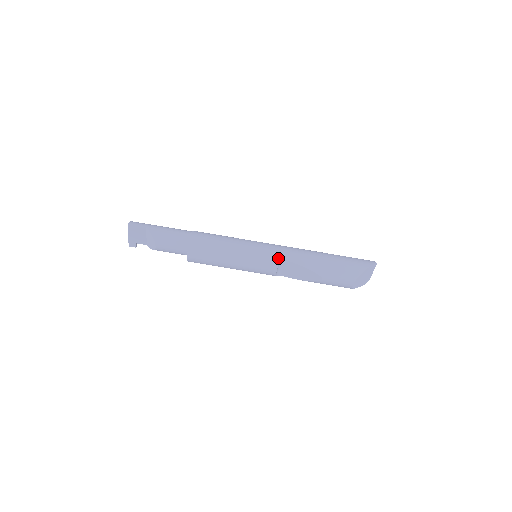
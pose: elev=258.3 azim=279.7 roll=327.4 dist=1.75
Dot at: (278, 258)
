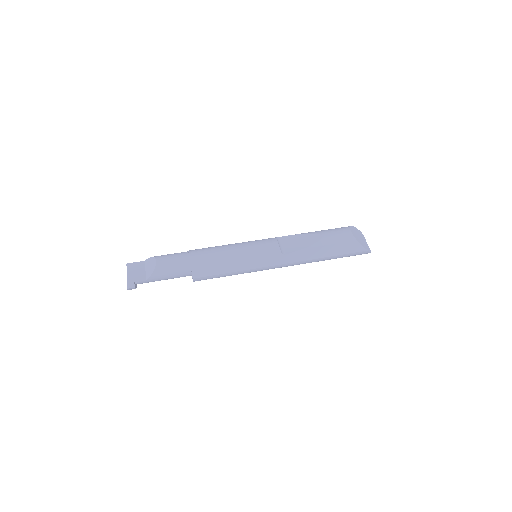
Dot at: occluded
